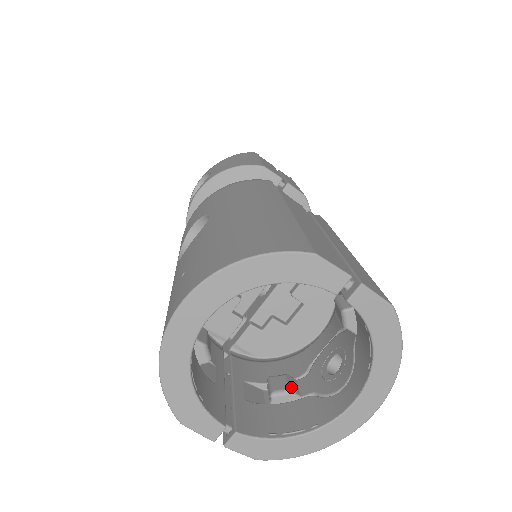
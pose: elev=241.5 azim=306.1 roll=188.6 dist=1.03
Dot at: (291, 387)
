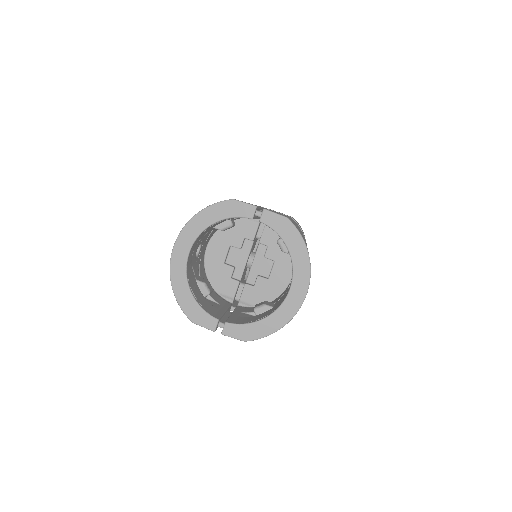
Dot at: (267, 304)
